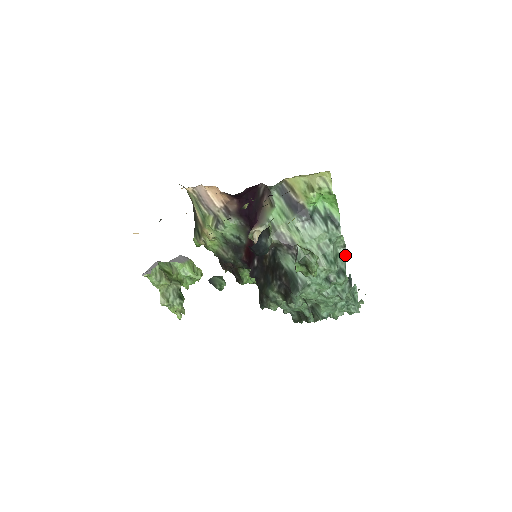
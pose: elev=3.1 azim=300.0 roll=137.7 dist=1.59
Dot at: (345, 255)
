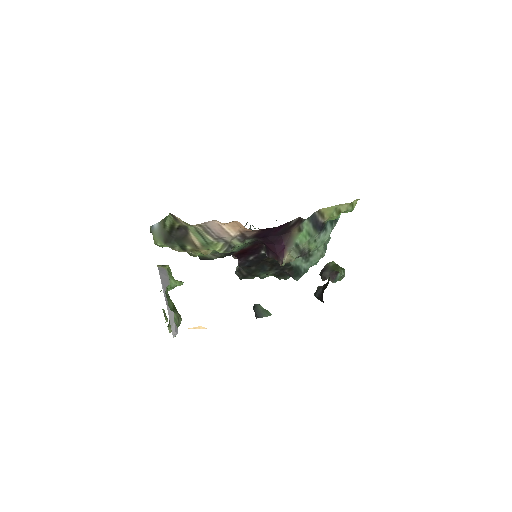
Dot at: occluded
